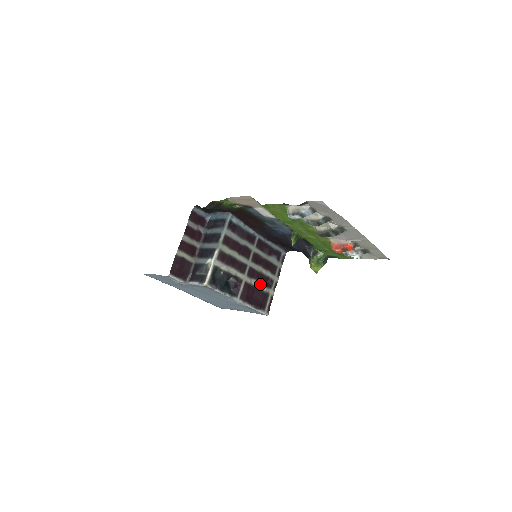
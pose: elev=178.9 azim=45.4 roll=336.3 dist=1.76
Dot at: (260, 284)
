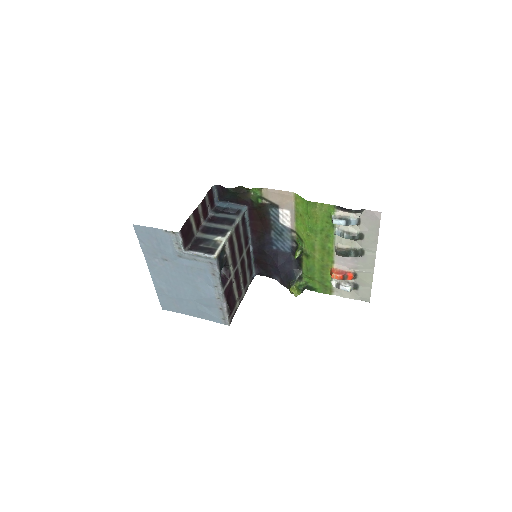
Dot at: (236, 290)
